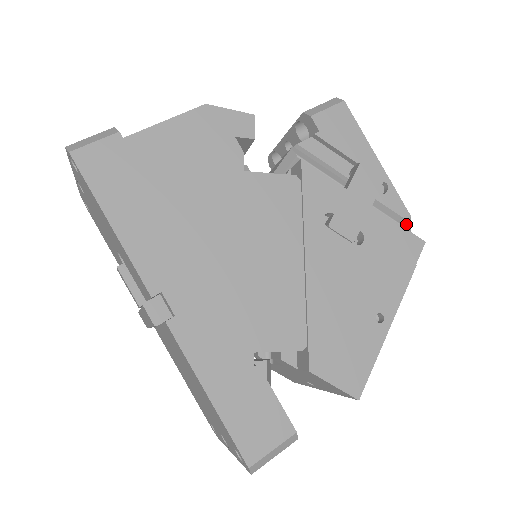
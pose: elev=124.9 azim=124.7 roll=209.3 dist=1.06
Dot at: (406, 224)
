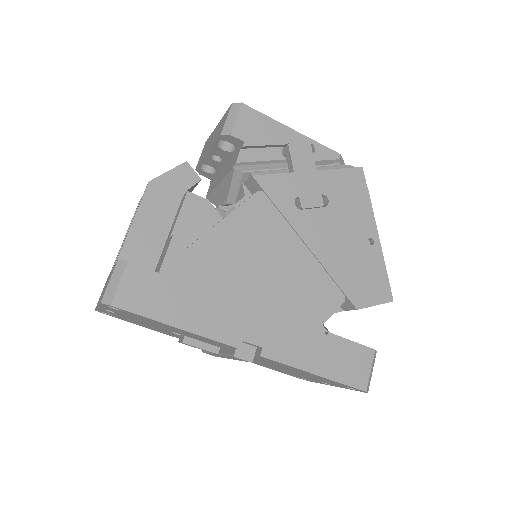
Dot at: (340, 161)
